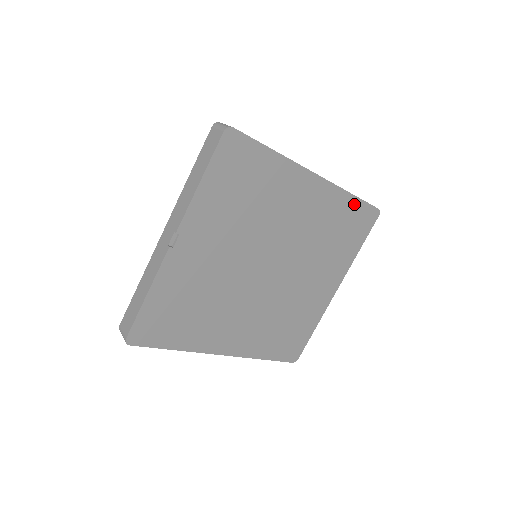
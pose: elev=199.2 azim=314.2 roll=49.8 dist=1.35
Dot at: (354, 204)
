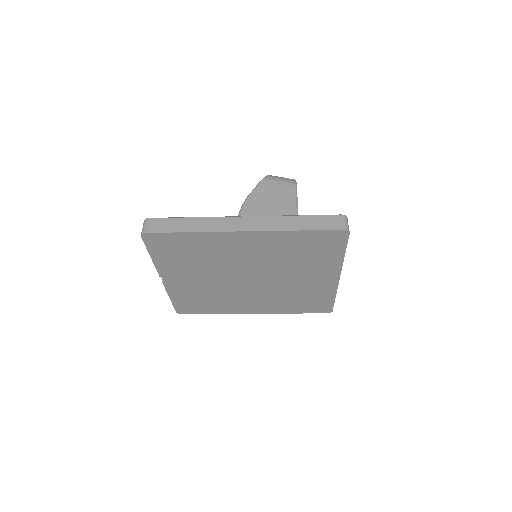
Dot at: (306, 234)
